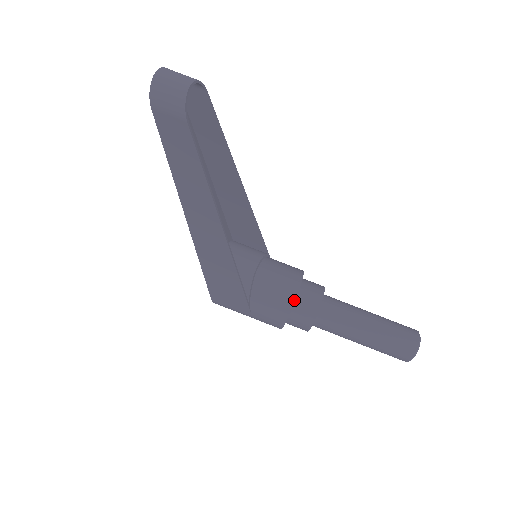
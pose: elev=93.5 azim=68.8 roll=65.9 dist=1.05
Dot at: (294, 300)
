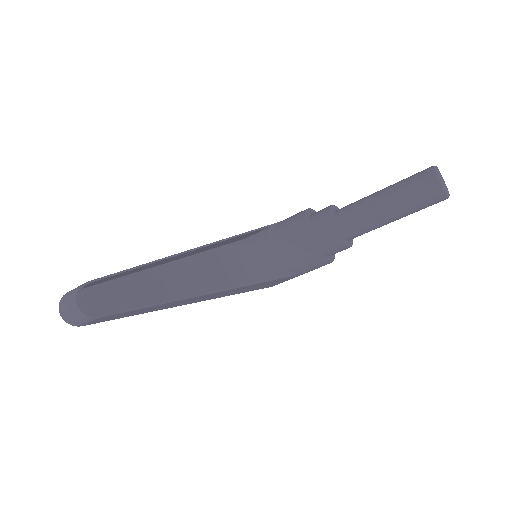
Dot at: (314, 248)
